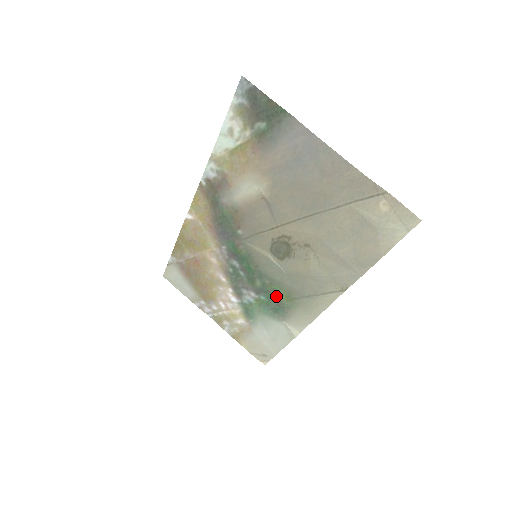
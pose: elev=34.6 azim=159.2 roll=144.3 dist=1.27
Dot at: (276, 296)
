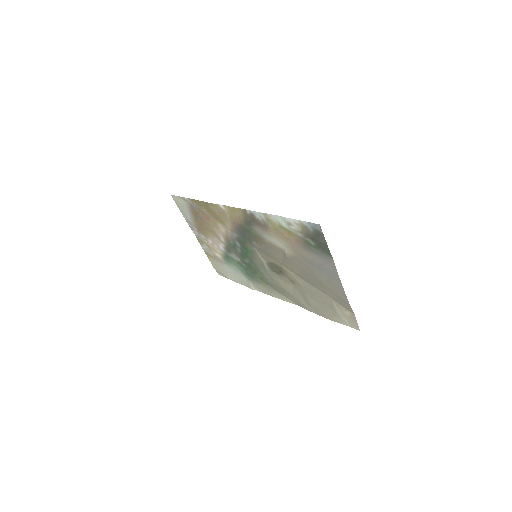
Dot at: (254, 272)
